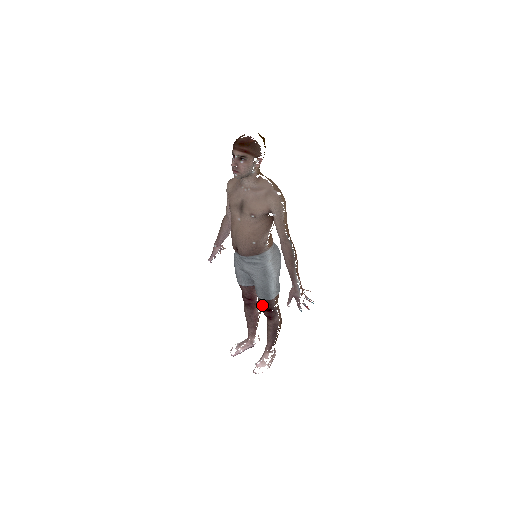
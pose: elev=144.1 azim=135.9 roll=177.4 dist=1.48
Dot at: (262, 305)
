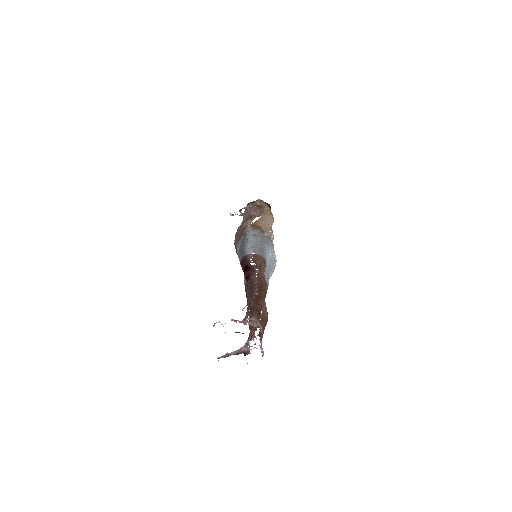
Dot at: (243, 269)
